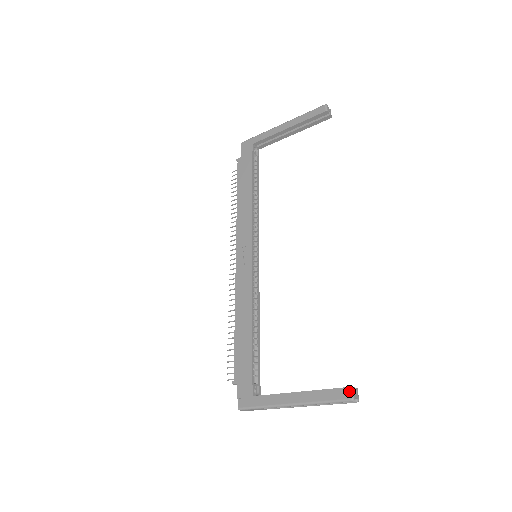
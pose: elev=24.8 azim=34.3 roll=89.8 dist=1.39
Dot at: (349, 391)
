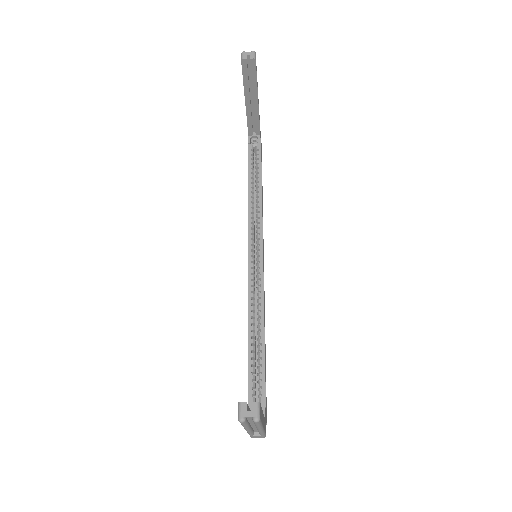
Dot at: (238, 408)
